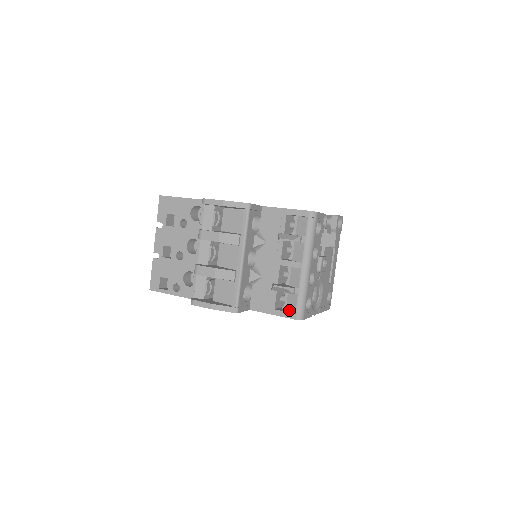
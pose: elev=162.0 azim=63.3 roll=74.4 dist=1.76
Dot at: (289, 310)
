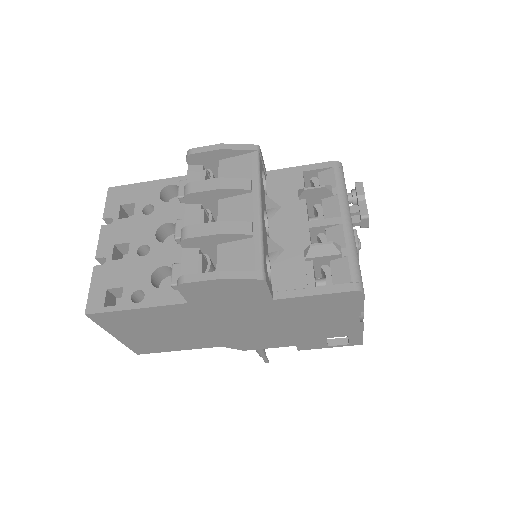
Dot at: (339, 283)
